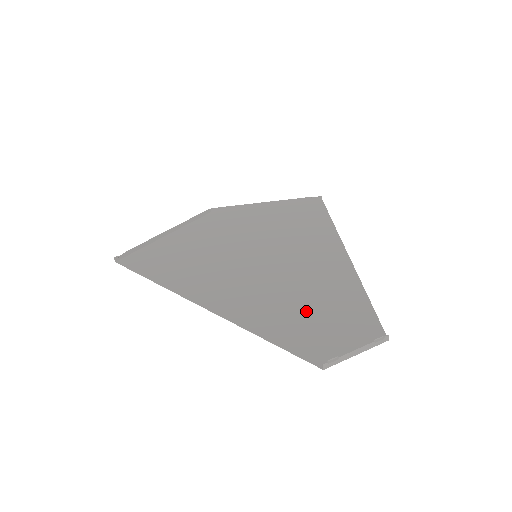
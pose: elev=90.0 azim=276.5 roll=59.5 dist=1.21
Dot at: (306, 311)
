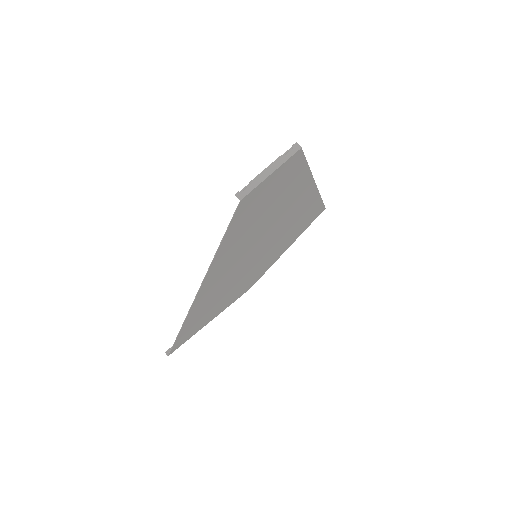
Dot at: (260, 216)
